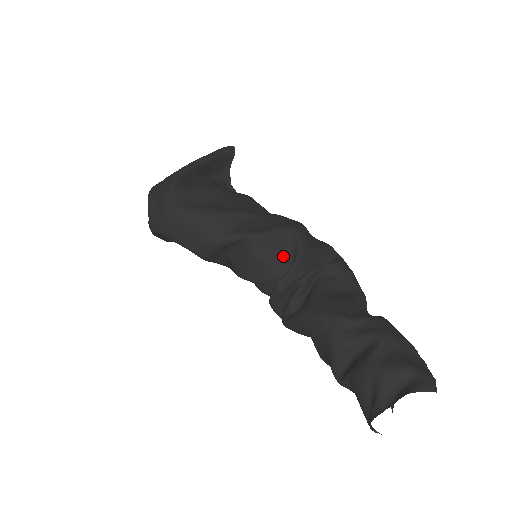
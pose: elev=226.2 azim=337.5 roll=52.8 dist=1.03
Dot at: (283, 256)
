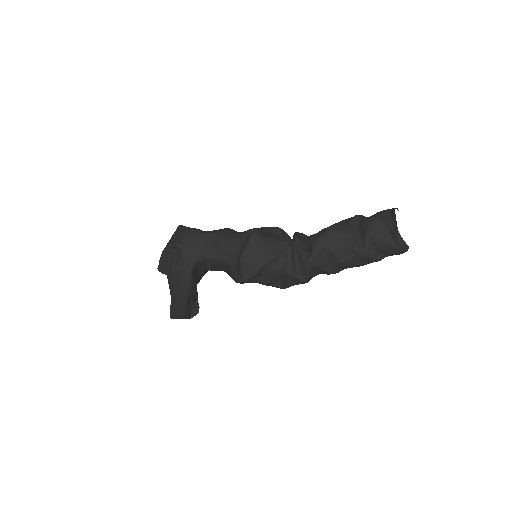
Dot at: (275, 236)
